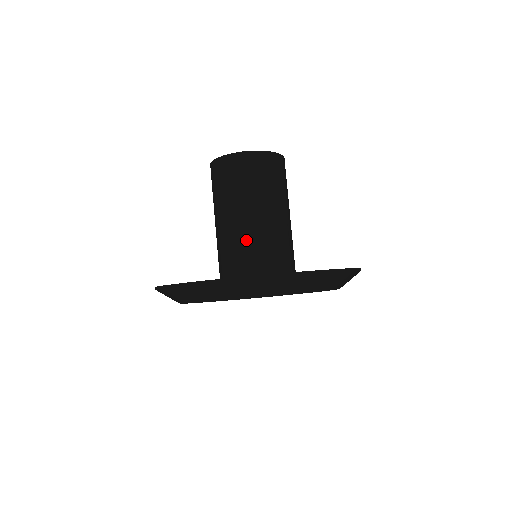
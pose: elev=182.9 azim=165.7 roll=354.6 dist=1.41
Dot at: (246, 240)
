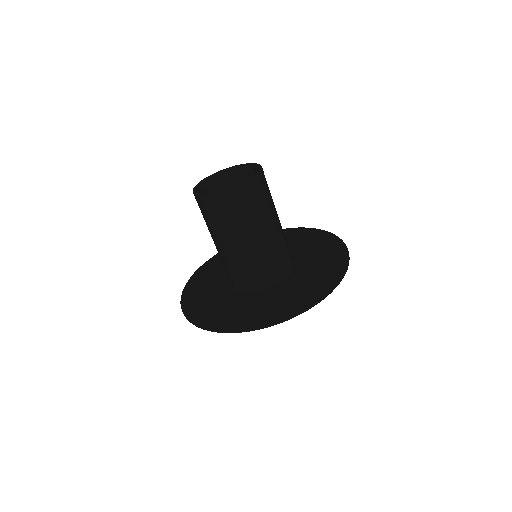
Dot at: (234, 266)
